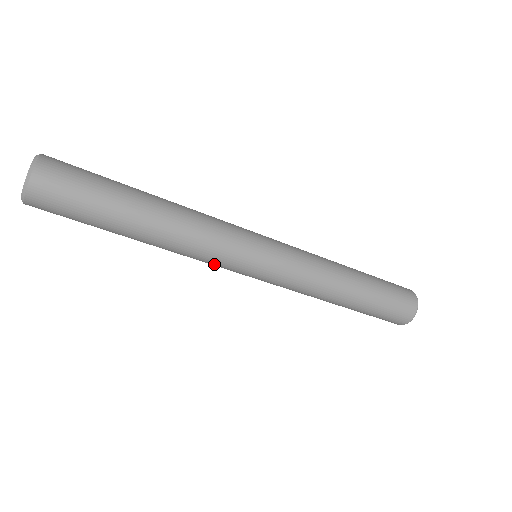
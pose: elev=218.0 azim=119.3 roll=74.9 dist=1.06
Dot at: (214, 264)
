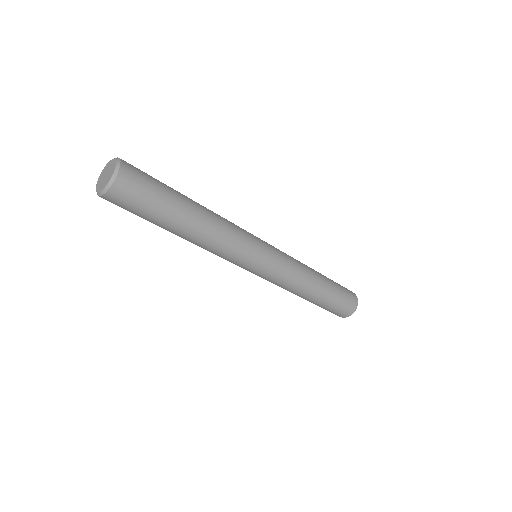
Dot at: (237, 254)
